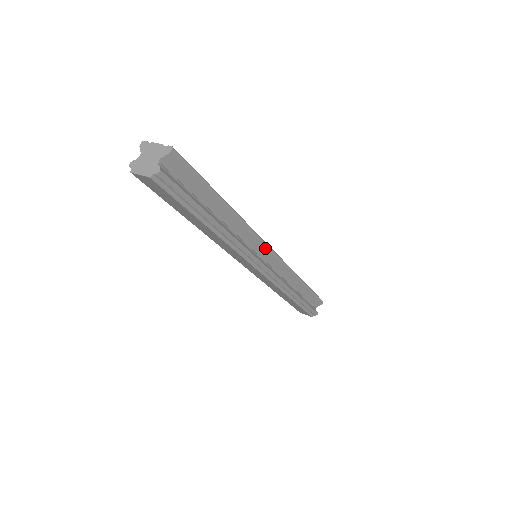
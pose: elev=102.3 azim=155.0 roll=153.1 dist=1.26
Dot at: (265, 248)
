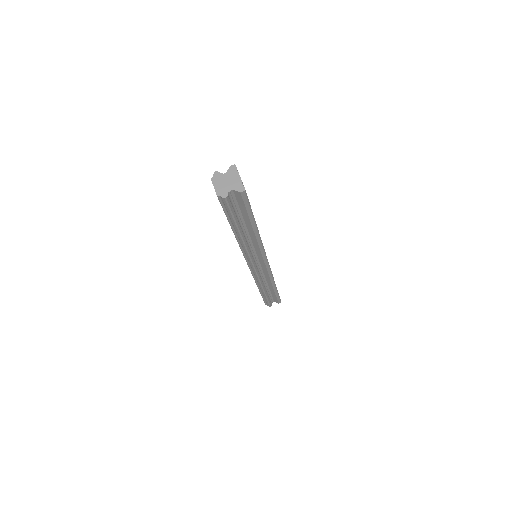
Dot at: (264, 260)
